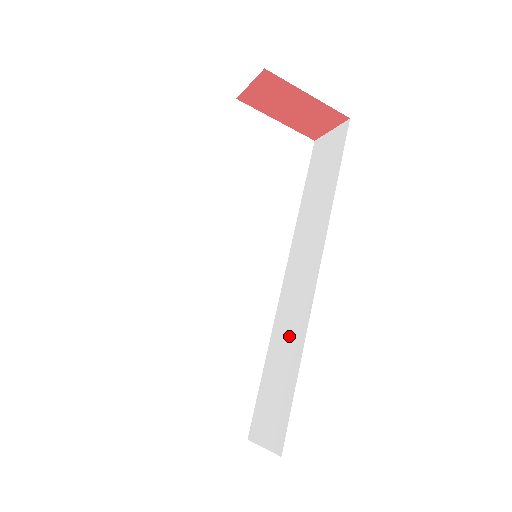
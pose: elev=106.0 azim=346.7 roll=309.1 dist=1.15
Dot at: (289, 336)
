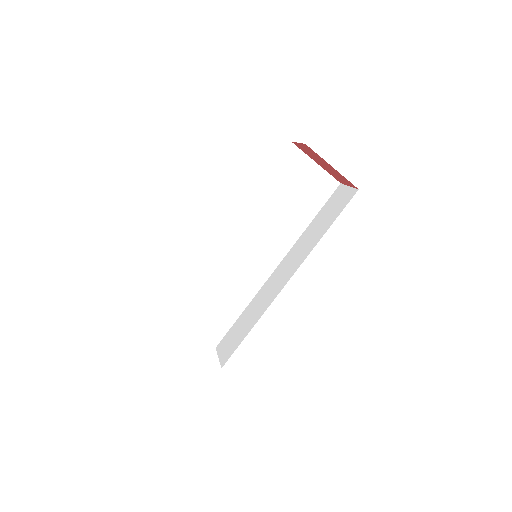
Dot at: (258, 308)
